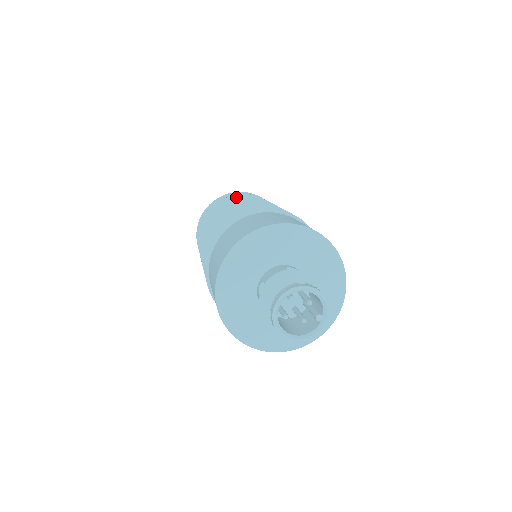
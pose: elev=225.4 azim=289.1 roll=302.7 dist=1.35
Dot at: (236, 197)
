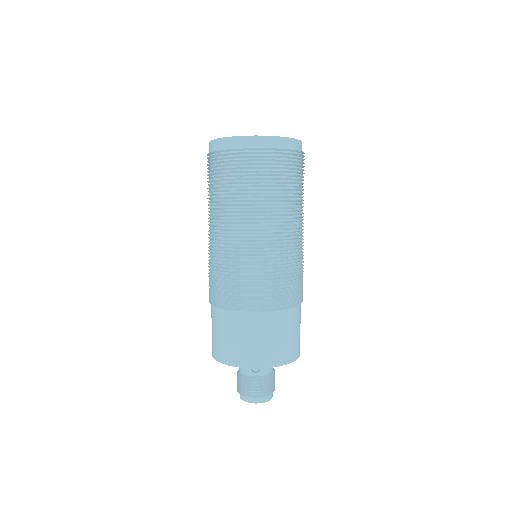
Dot at: (229, 204)
